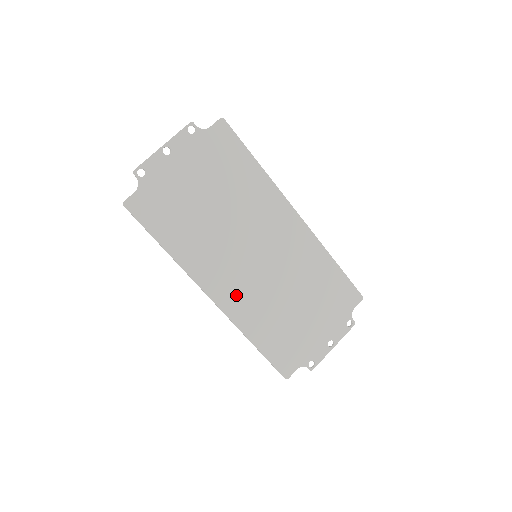
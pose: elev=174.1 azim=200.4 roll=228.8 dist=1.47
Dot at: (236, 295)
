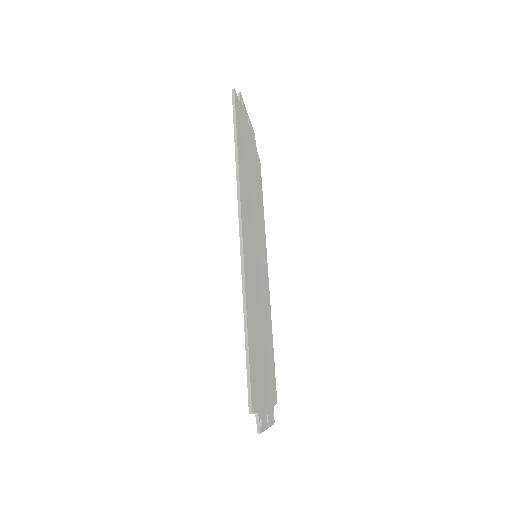
Dot at: (249, 260)
